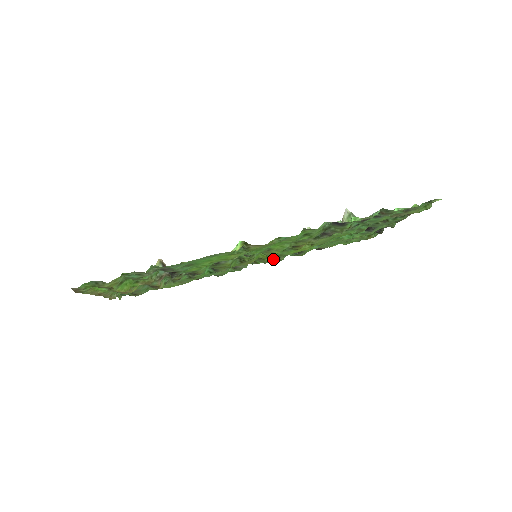
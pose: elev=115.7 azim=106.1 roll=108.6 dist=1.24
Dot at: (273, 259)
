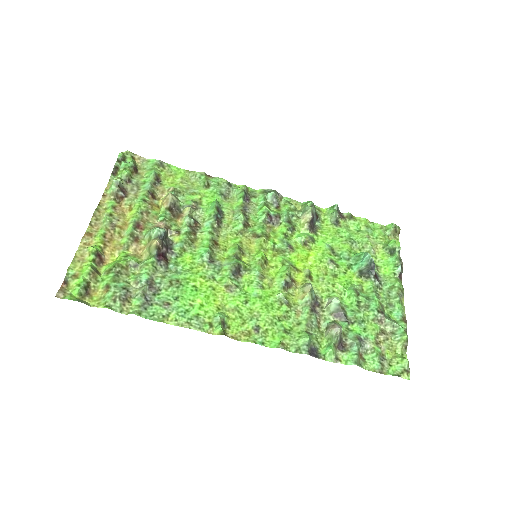
Dot at: (291, 203)
